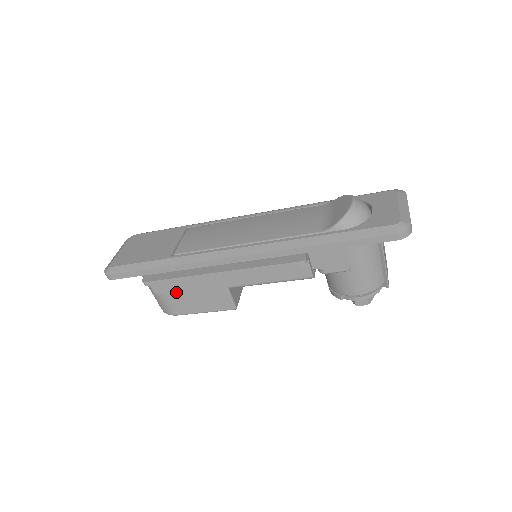
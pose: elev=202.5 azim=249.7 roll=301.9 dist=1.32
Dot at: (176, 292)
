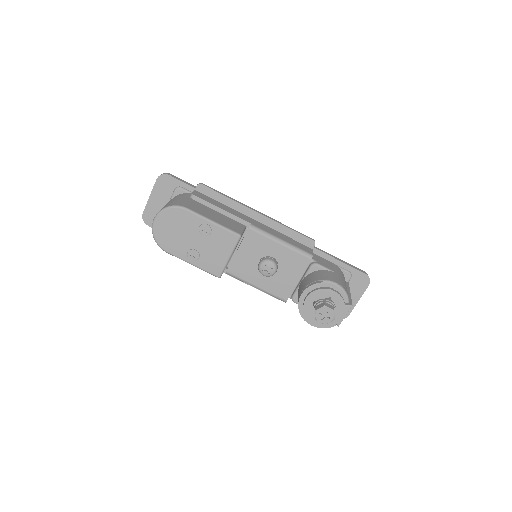
Dot at: (209, 203)
